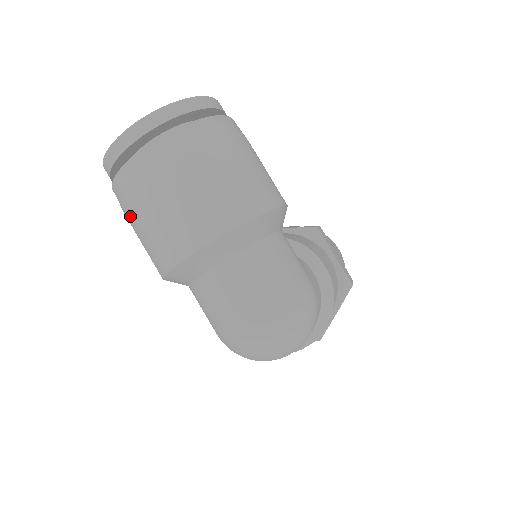
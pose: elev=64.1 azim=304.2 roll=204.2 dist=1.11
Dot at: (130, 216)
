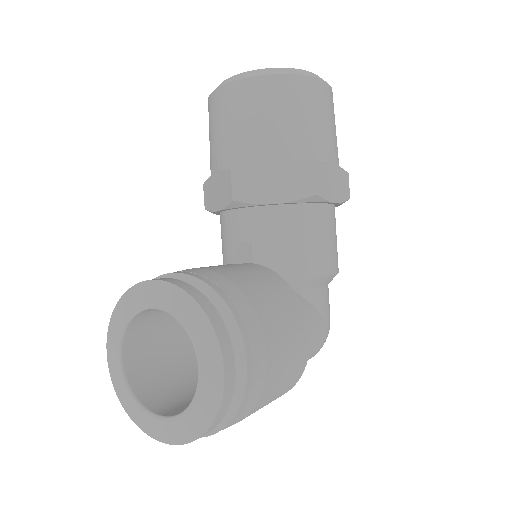
Dot at: occluded
